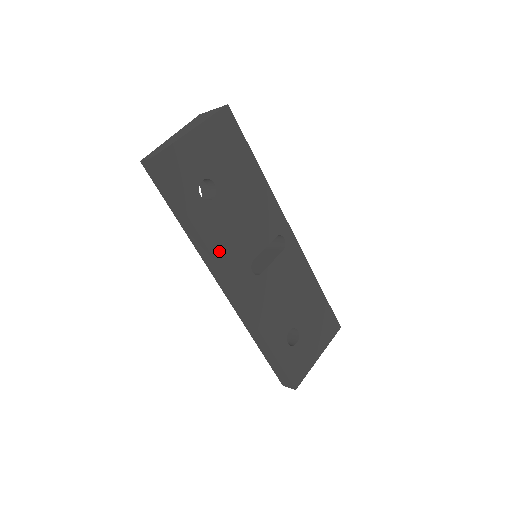
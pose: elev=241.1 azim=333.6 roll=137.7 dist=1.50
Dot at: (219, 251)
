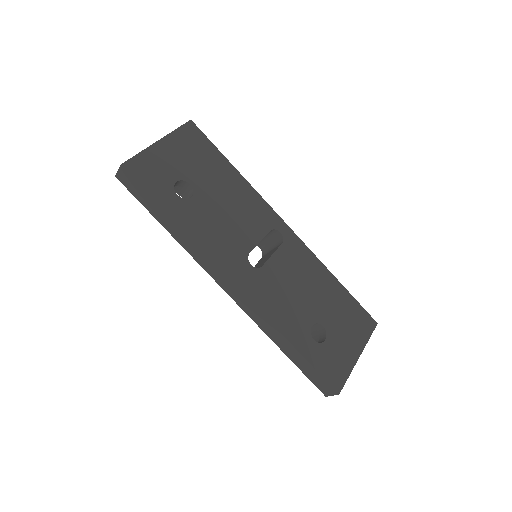
Dot at: (208, 245)
